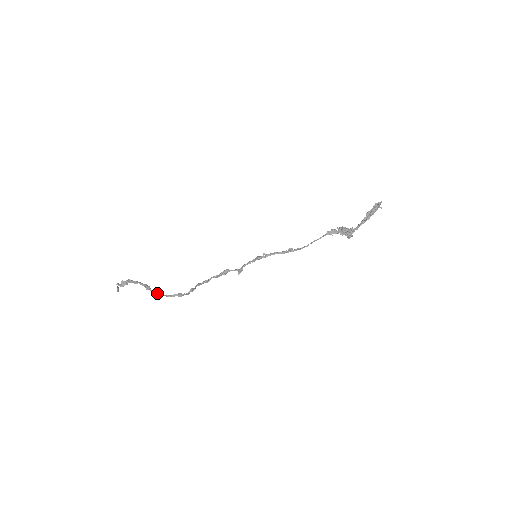
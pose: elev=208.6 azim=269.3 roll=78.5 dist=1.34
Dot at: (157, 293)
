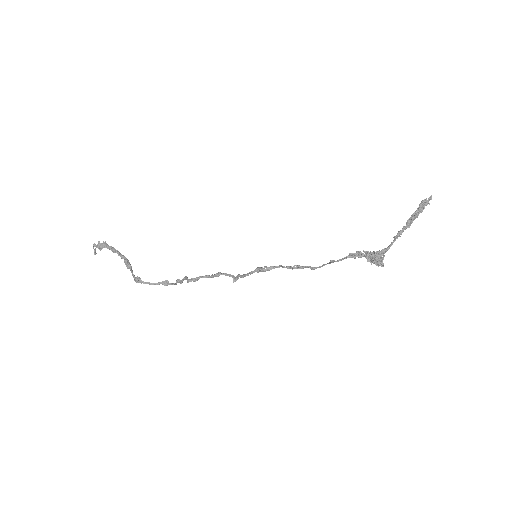
Dot at: (138, 281)
